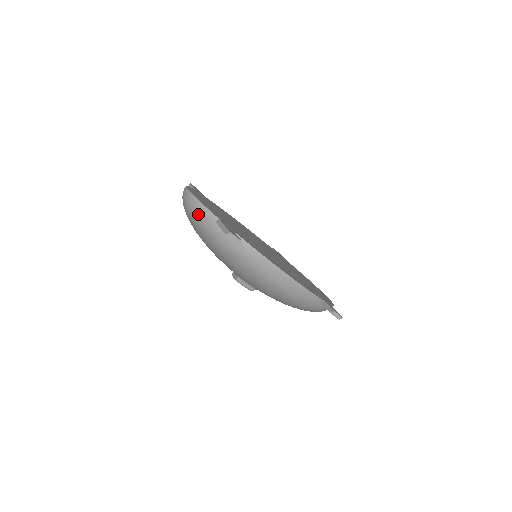
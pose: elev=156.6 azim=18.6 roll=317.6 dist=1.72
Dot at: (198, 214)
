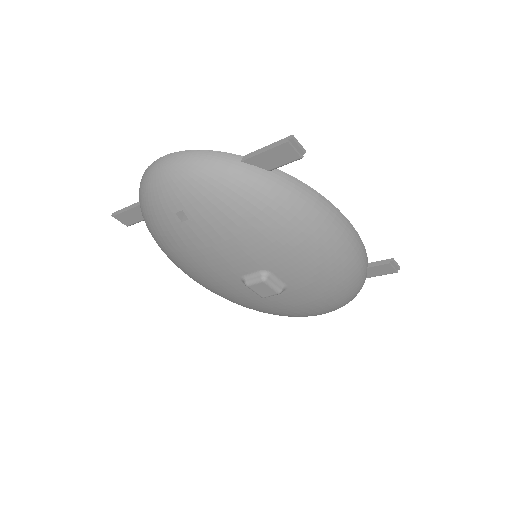
Dot at: (207, 165)
